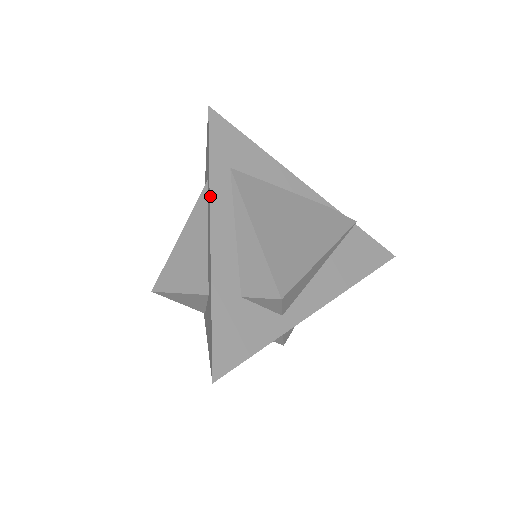
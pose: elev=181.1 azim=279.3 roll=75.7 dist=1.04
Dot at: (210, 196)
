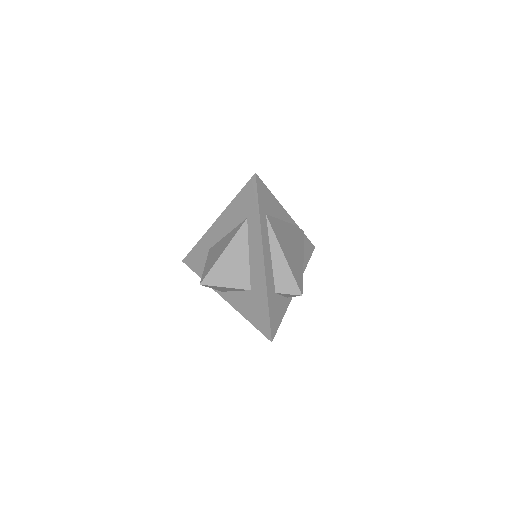
Dot at: (262, 236)
